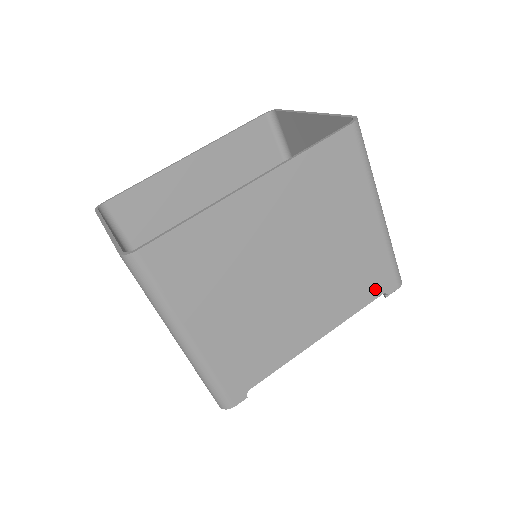
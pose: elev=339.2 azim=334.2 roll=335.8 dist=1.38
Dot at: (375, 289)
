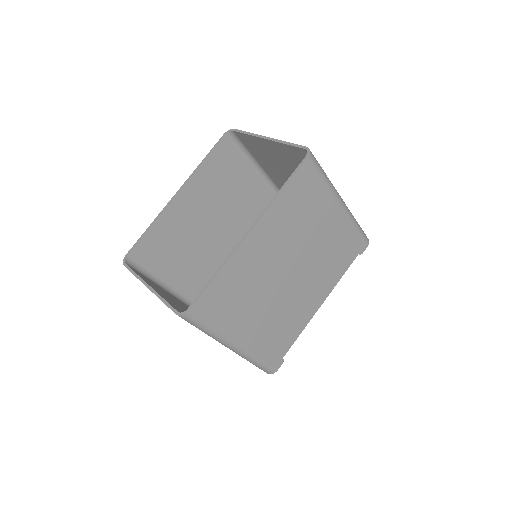
Dot at: (351, 255)
